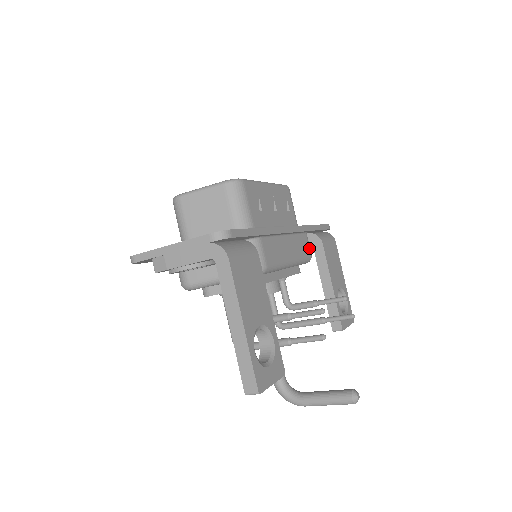
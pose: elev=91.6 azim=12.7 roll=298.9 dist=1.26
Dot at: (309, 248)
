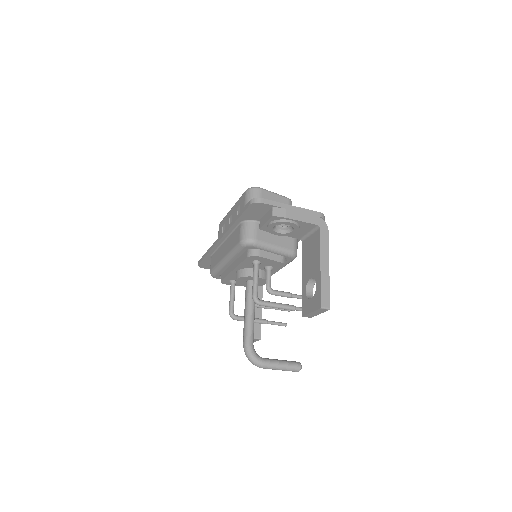
Dot at: occluded
